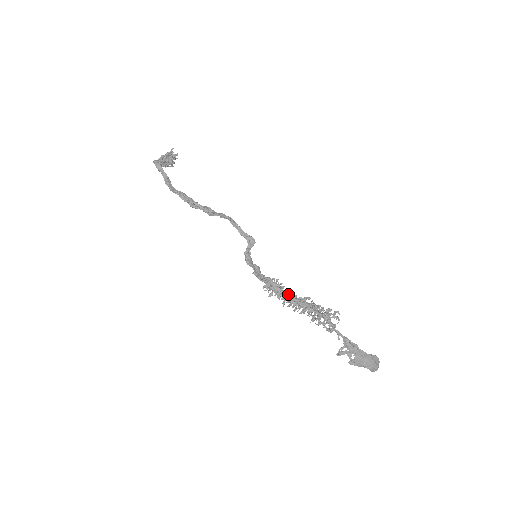
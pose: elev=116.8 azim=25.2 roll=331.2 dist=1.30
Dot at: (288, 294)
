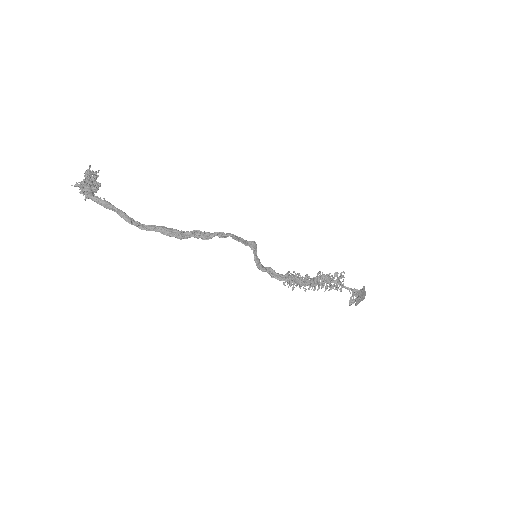
Dot at: (308, 280)
